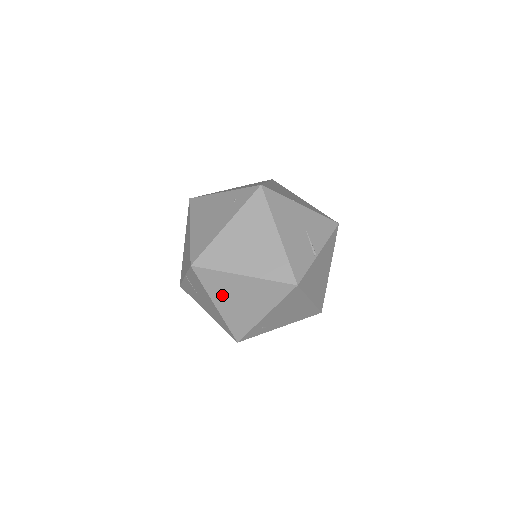
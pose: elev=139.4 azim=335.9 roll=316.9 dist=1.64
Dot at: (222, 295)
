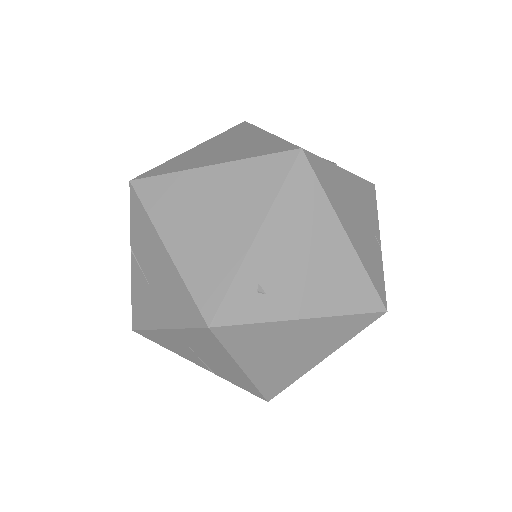
Dot at: (177, 219)
